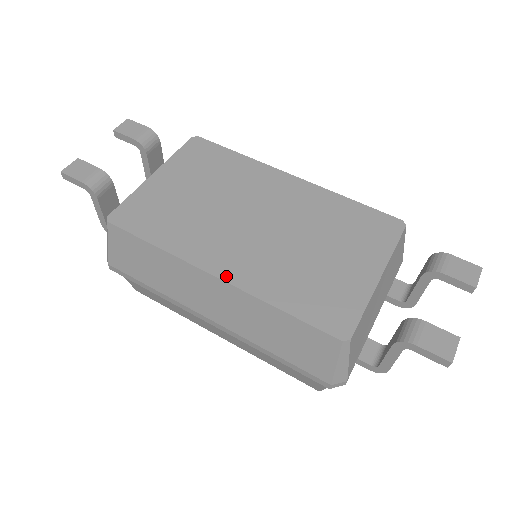
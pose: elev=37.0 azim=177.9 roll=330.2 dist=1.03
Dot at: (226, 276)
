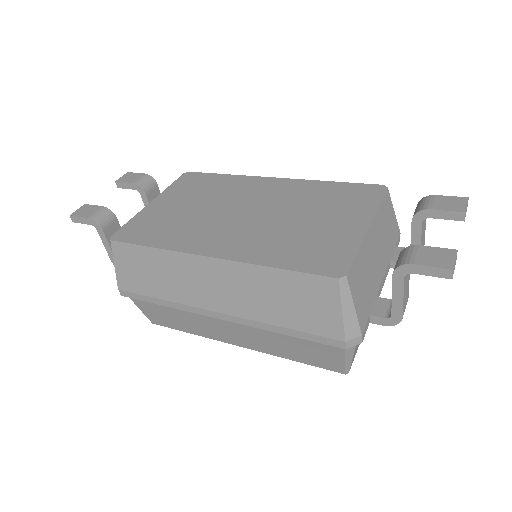
Dot at: (220, 254)
